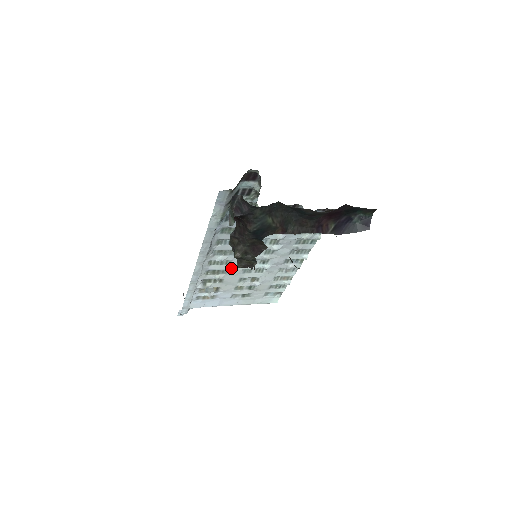
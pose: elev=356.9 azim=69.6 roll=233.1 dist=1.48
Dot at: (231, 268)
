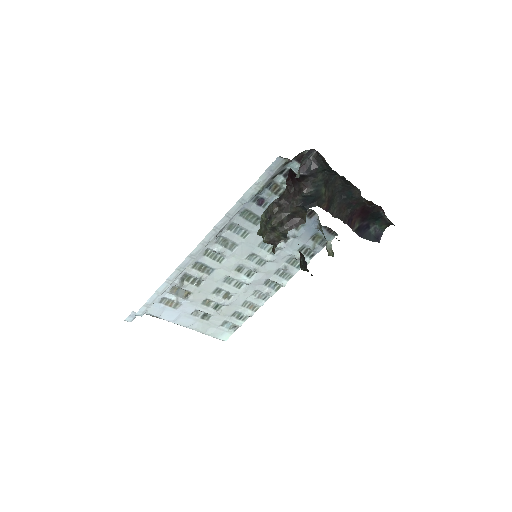
Dot at: (218, 269)
